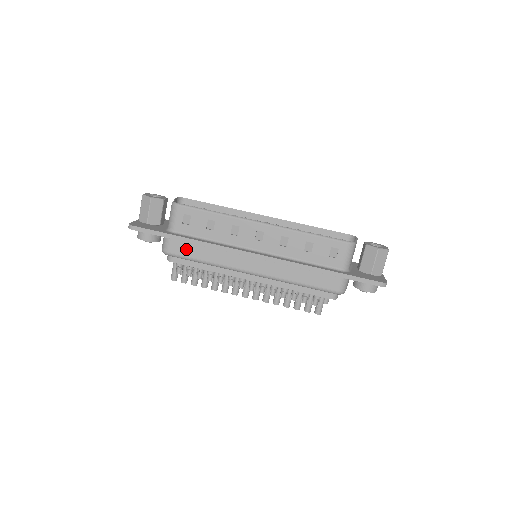
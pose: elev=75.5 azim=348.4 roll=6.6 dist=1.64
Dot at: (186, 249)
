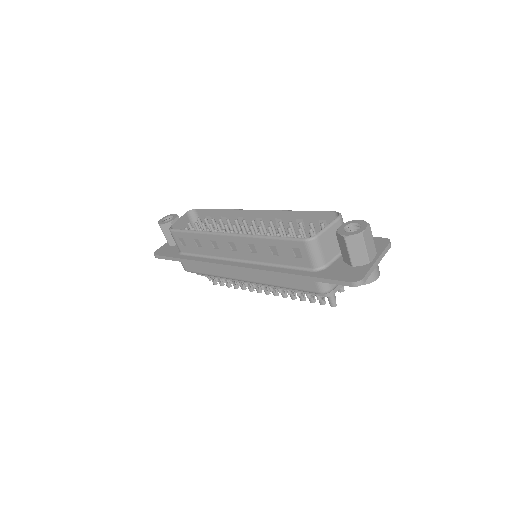
Dot at: (194, 267)
